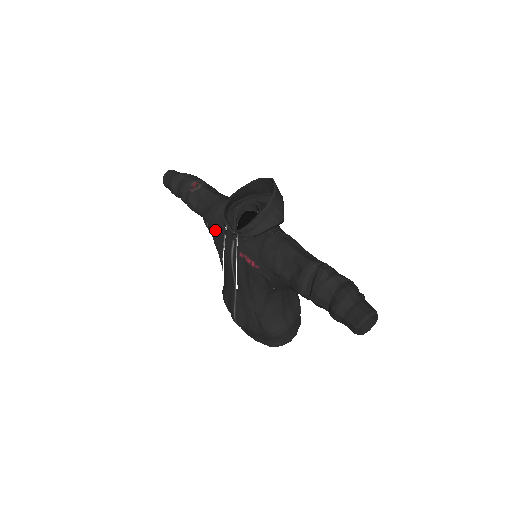
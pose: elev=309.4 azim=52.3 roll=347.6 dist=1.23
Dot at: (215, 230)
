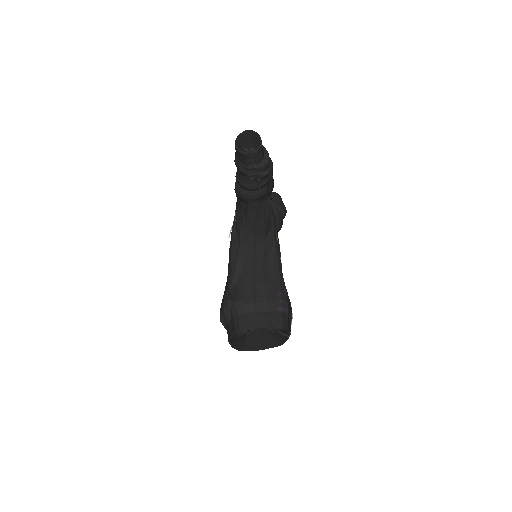
Dot at: occluded
